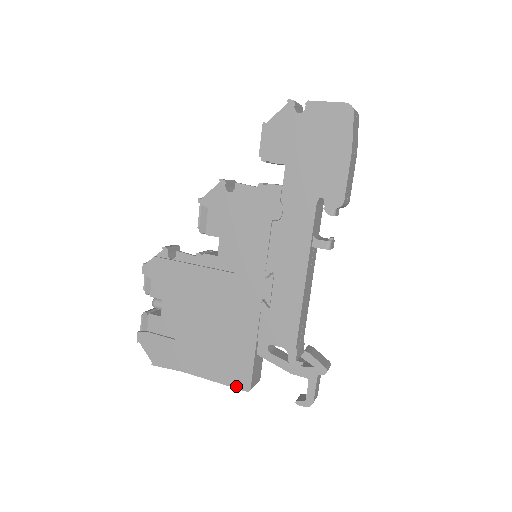
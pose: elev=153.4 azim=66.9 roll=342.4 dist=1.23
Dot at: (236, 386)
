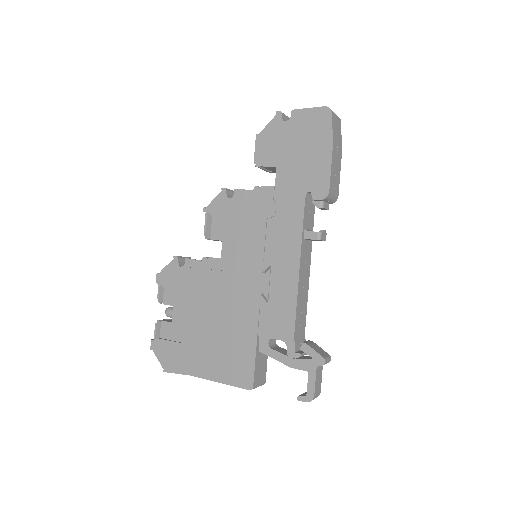
Dot at: (240, 385)
